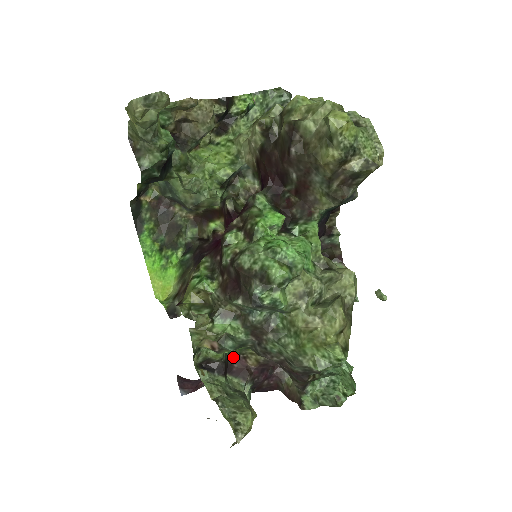
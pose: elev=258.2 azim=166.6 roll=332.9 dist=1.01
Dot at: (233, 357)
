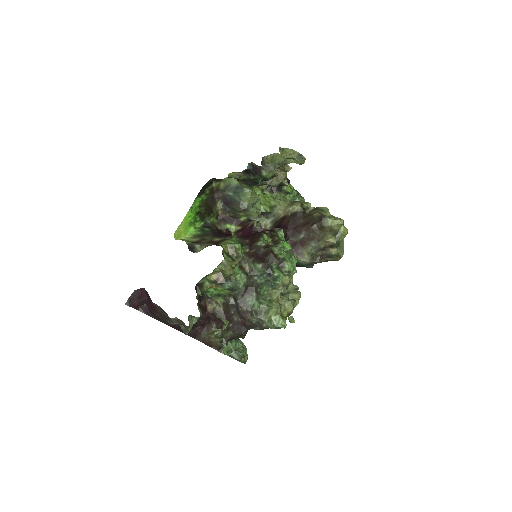
Dot at: (204, 297)
